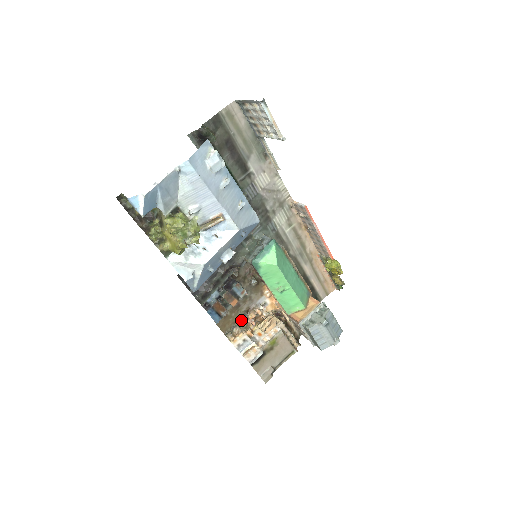
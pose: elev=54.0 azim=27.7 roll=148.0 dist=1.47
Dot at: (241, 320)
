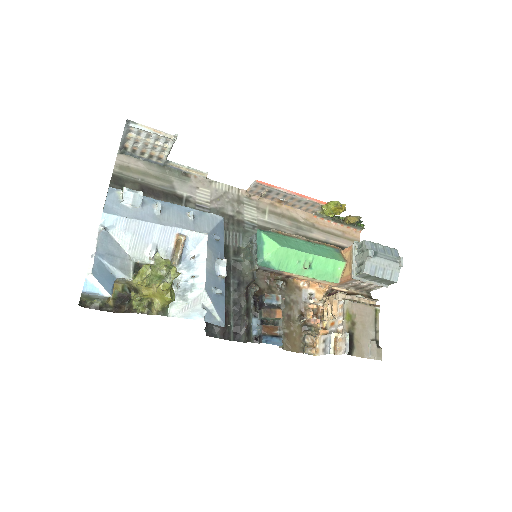
Dot at: (304, 327)
